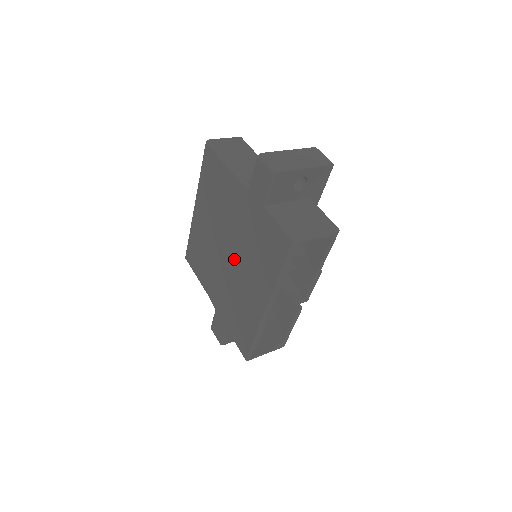
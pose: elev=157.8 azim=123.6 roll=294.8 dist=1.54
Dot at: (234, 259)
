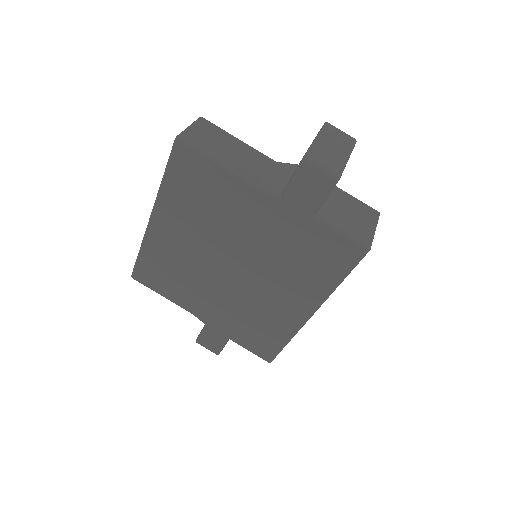
Dot at: (247, 273)
